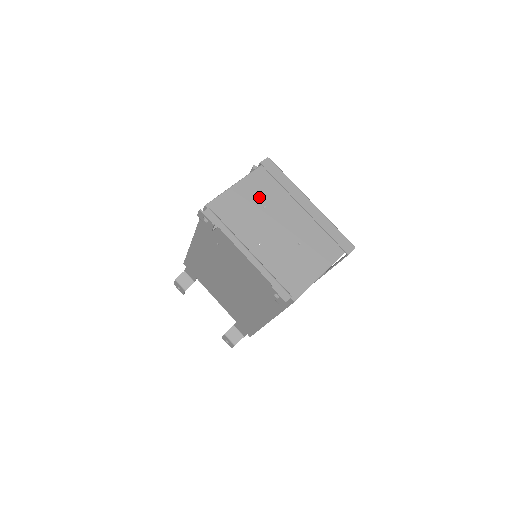
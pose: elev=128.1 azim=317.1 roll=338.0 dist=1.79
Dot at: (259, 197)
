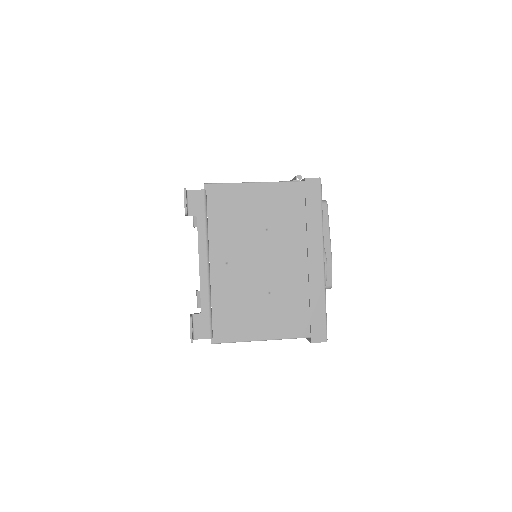
Dot at: (271, 214)
